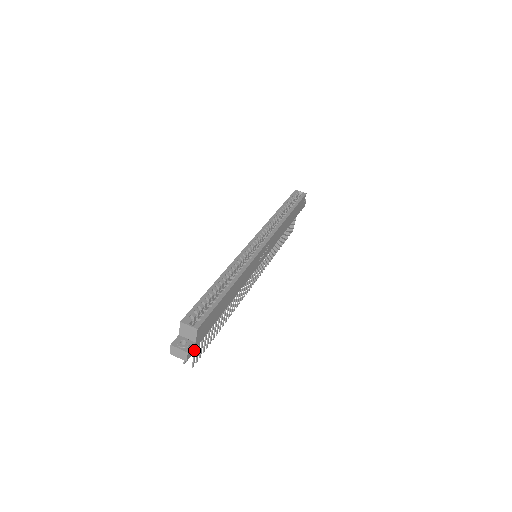
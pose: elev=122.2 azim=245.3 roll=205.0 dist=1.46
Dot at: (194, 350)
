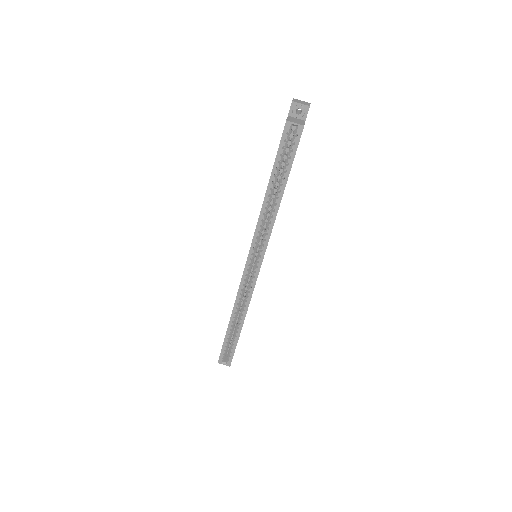
Dot at: occluded
